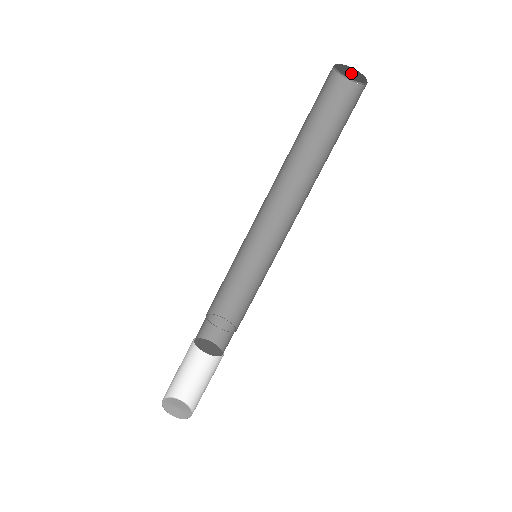
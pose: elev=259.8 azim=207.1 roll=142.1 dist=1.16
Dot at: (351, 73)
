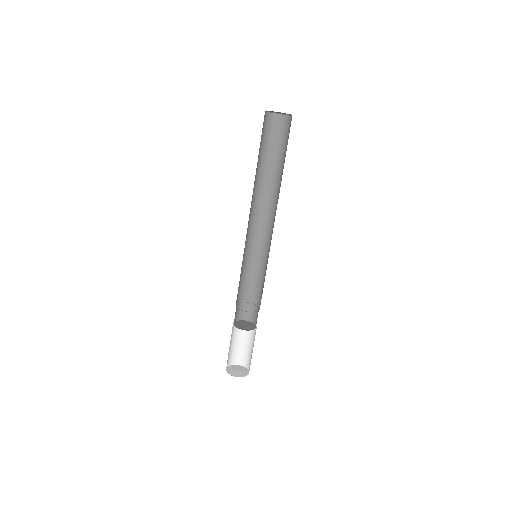
Dot at: occluded
